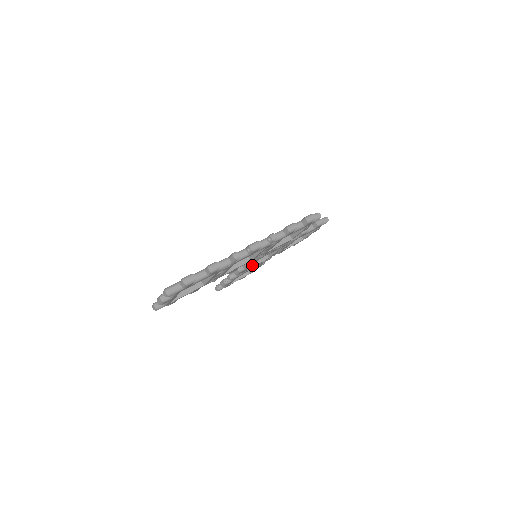
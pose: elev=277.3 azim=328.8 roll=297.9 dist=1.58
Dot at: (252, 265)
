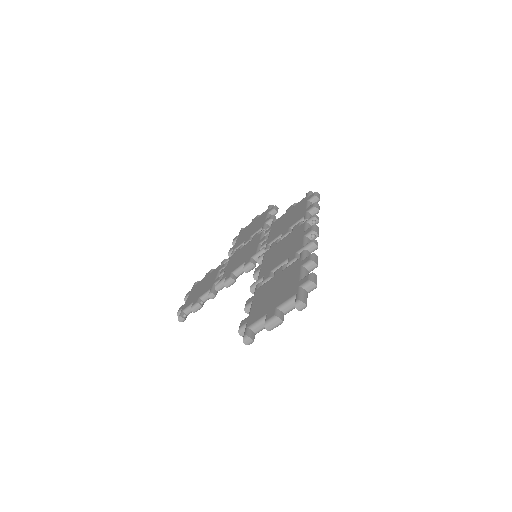
Dot at: occluded
